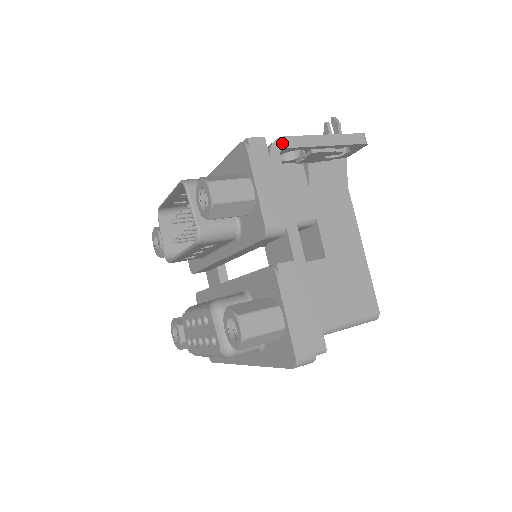
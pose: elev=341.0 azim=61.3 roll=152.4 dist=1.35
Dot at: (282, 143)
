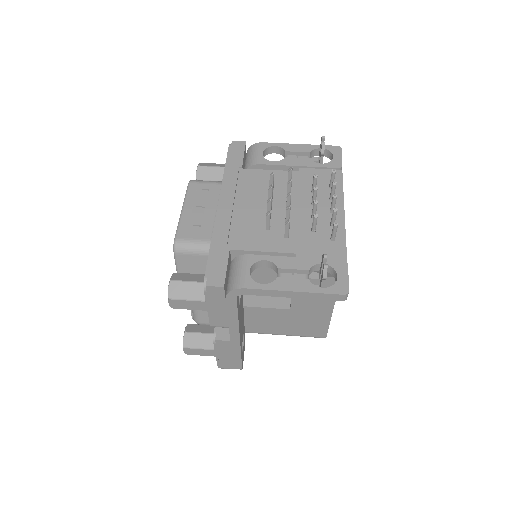
Dot at: (241, 292)
